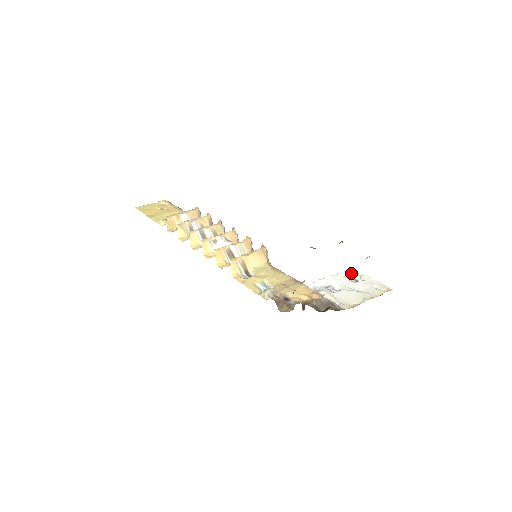
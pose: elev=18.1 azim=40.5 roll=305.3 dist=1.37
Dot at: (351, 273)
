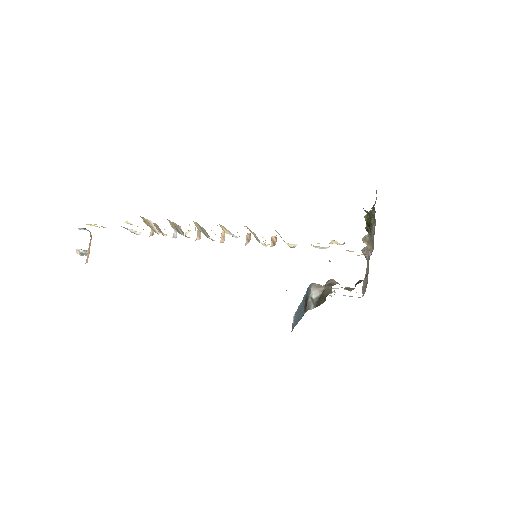
Dot at: occluded
